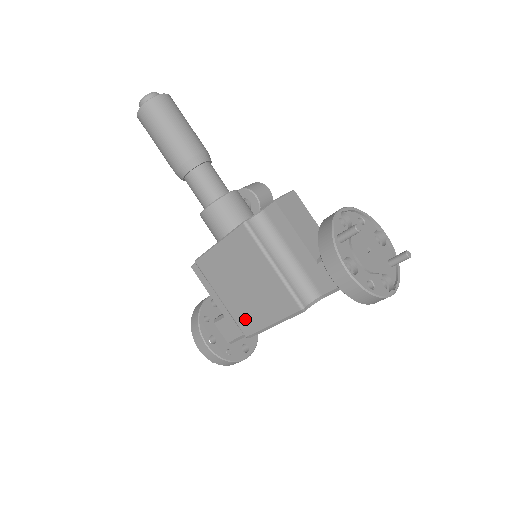
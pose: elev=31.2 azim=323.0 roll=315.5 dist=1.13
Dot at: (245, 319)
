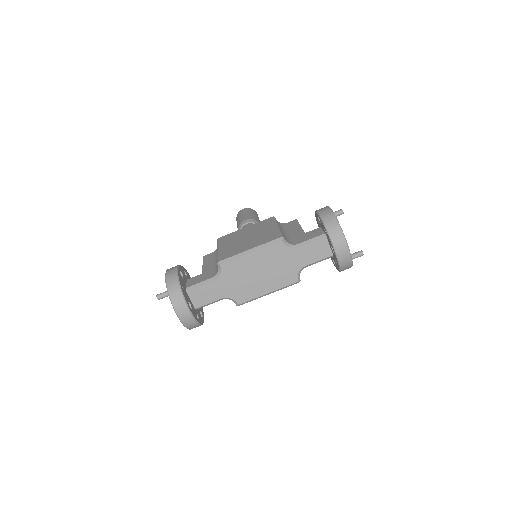
Dot at: (229, 253)
